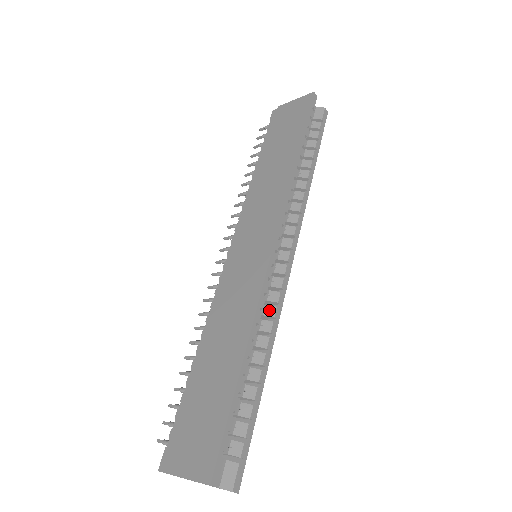
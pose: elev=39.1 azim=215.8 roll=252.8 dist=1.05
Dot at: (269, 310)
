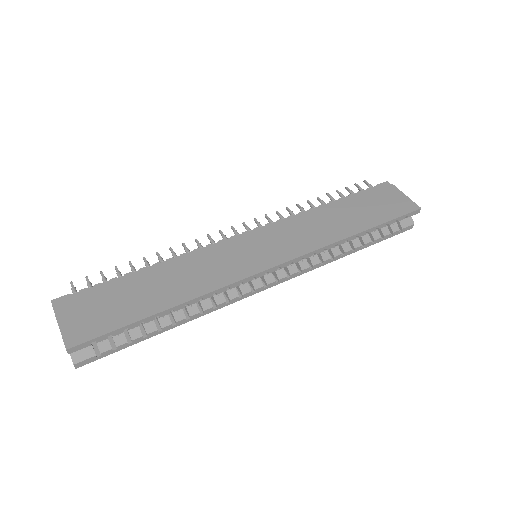
Dot at: (220, 297)
